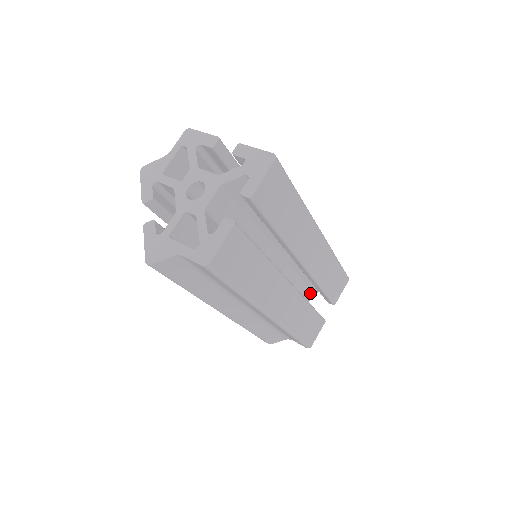
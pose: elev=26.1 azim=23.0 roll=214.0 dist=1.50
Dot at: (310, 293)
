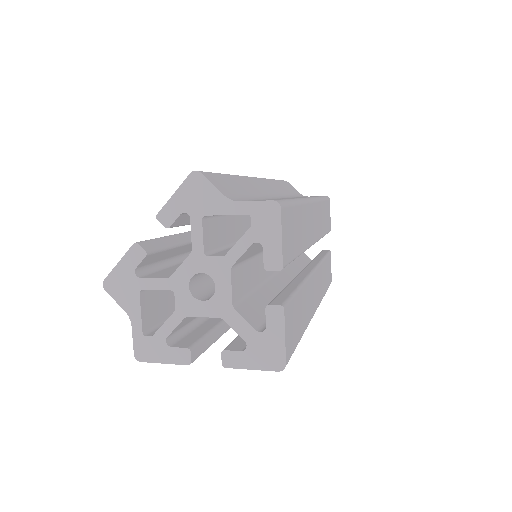
Dot at: occluded
